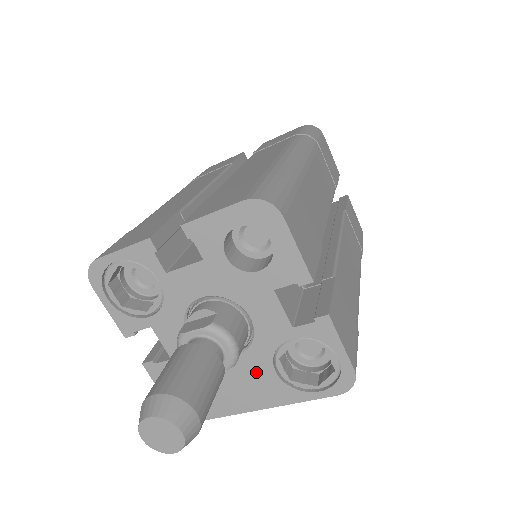
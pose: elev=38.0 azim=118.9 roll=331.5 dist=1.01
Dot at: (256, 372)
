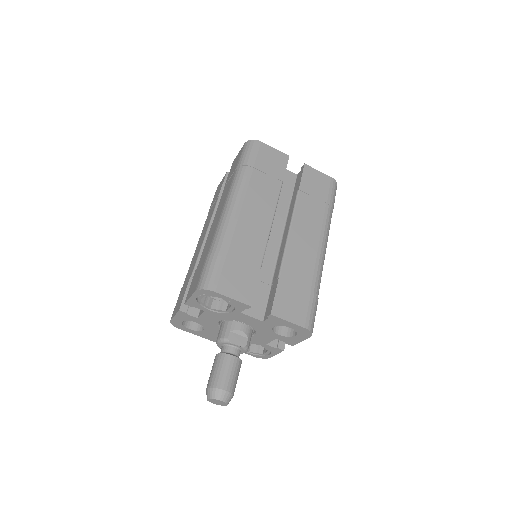
Dot at: occluded
